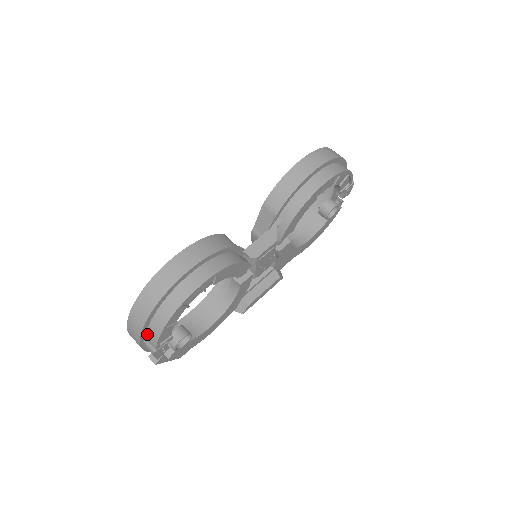
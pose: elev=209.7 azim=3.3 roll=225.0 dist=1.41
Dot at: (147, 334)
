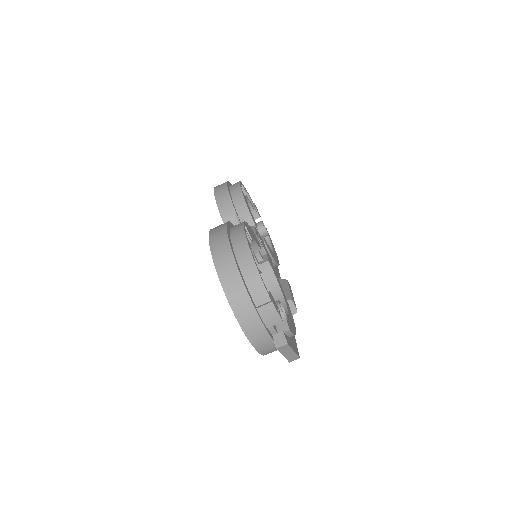
Dot at: (252, 296)
